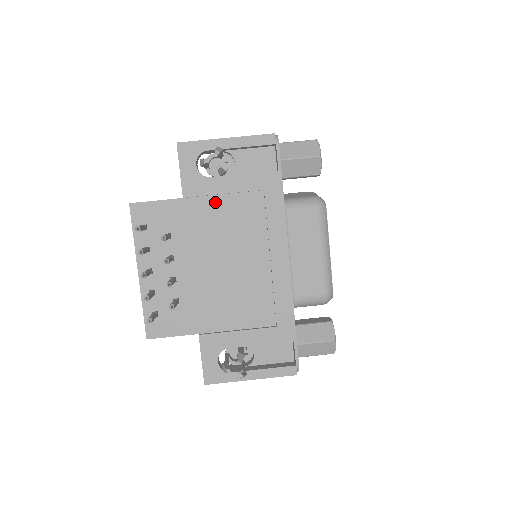
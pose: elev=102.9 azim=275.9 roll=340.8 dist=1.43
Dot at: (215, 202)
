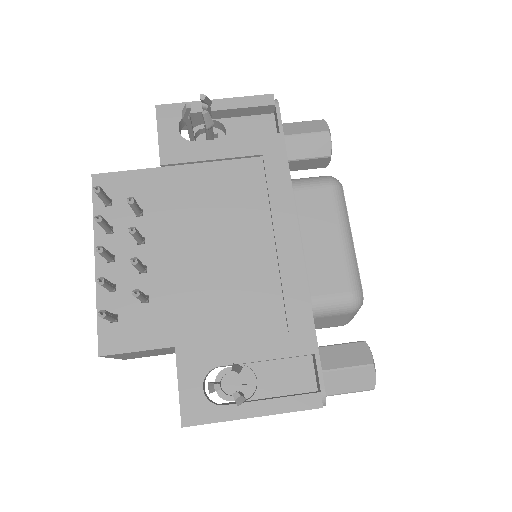
Dot at: (201, 171)
